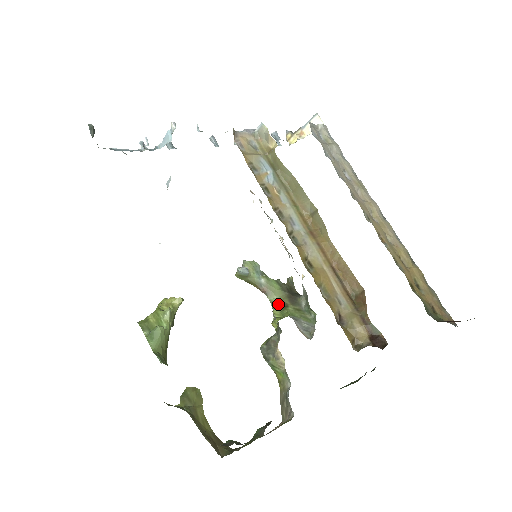
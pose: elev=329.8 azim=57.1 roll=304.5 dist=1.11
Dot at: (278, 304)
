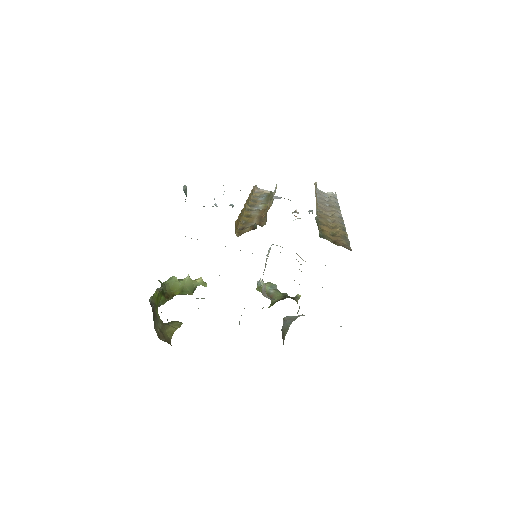
Dot at: occluded
